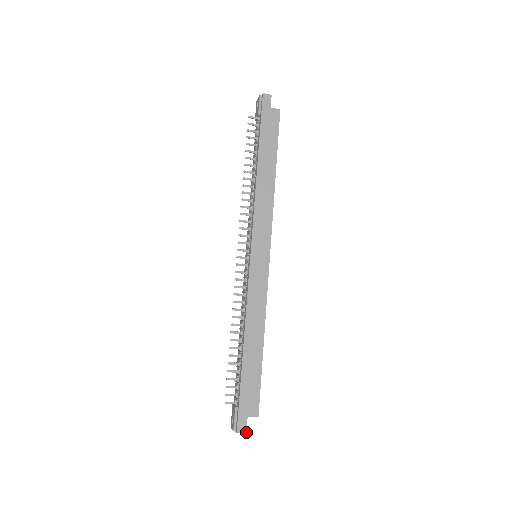
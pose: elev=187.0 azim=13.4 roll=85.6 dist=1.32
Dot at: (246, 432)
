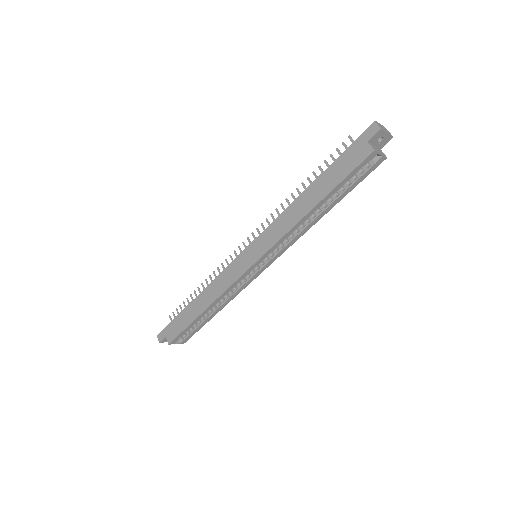
Dot at: (159, 342)
